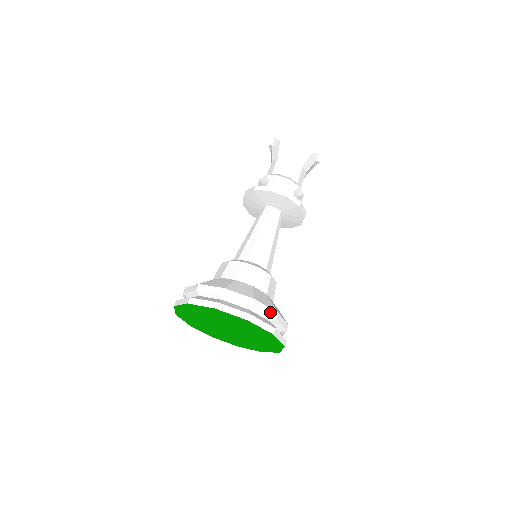
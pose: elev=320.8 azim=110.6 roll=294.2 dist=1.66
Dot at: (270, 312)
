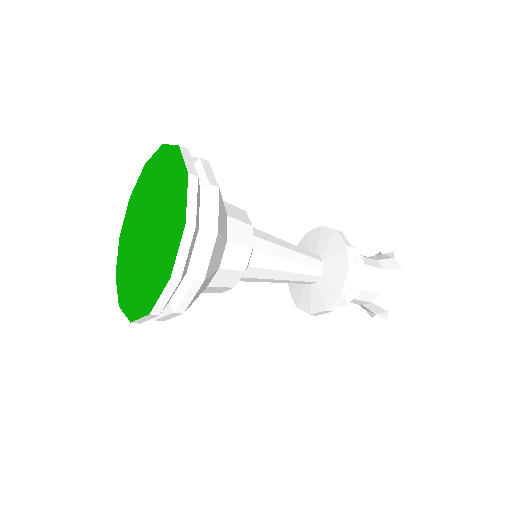
Dot at: (211, 178)
